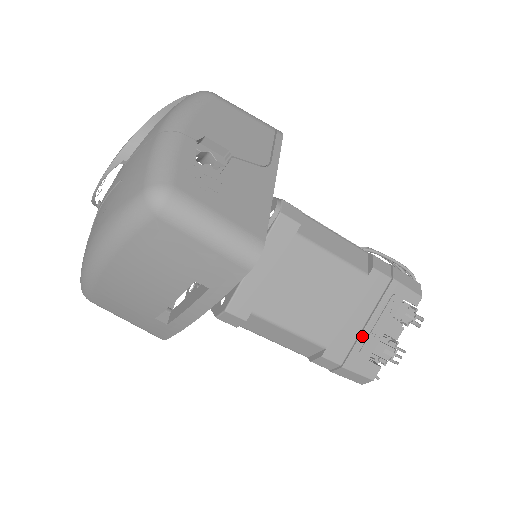
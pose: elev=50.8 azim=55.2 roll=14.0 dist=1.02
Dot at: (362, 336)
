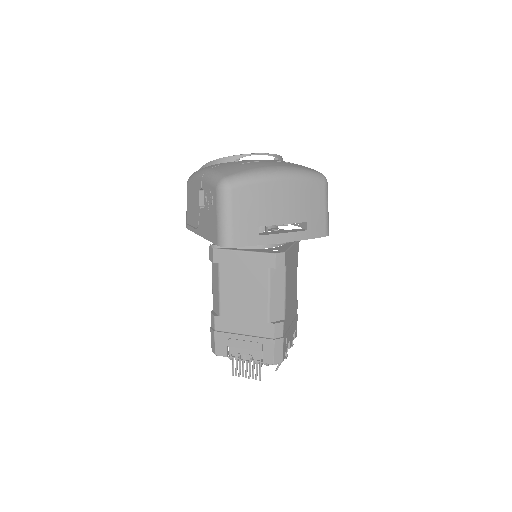
Dot at: (289, 330)
